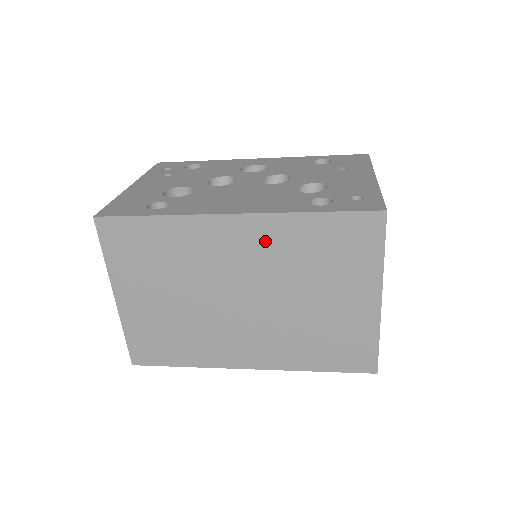
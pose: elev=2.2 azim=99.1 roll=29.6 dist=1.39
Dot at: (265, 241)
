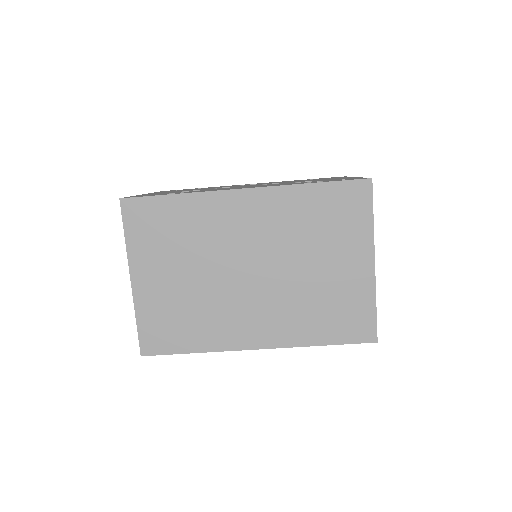
Dot at: (272, 212)
